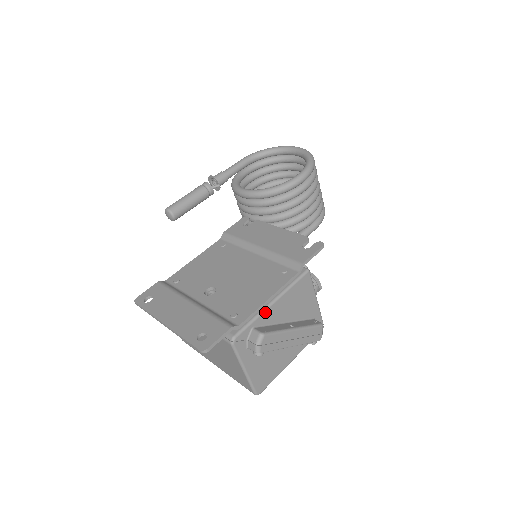
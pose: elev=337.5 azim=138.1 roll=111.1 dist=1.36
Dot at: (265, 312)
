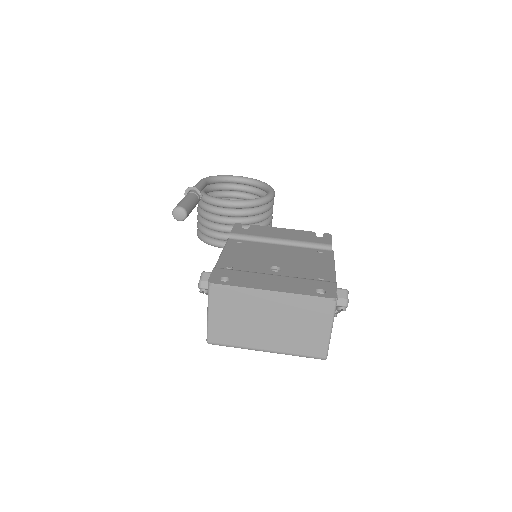
Dot at: (335, 276)
